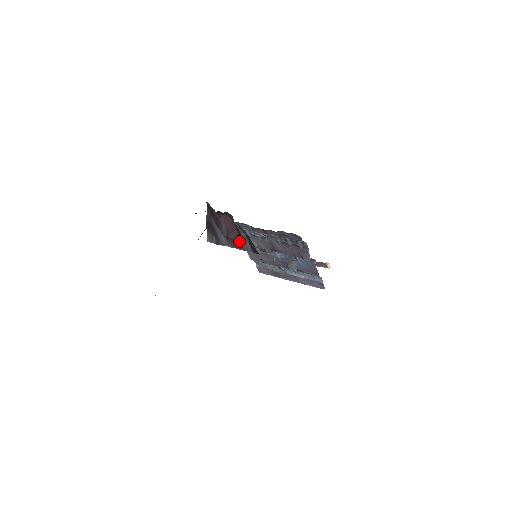
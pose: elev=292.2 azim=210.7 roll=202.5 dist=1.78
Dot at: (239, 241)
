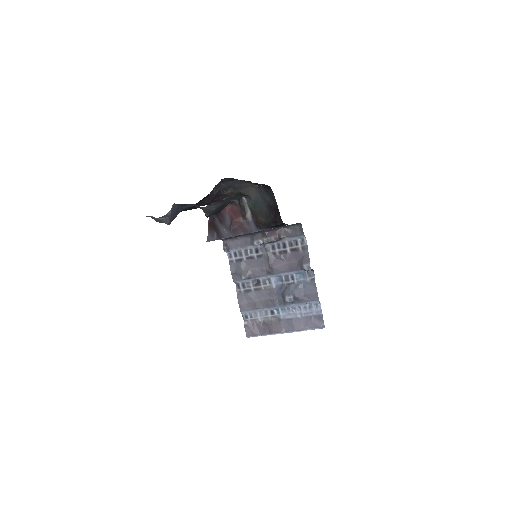
Dot at: (243, 226)
